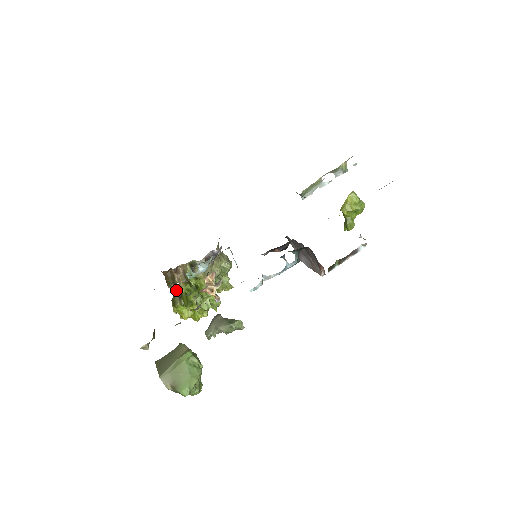
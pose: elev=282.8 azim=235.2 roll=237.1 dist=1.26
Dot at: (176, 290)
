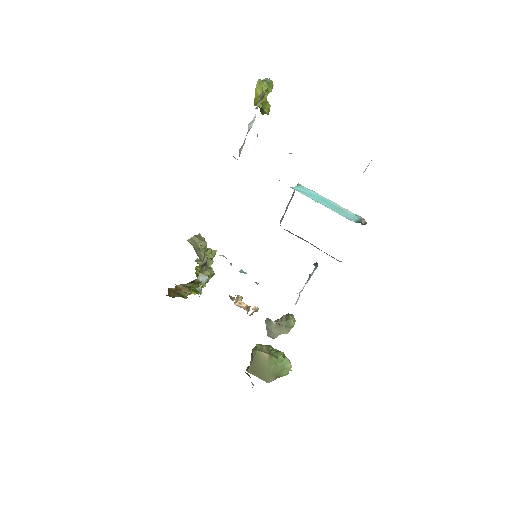
Dot at: occluded
